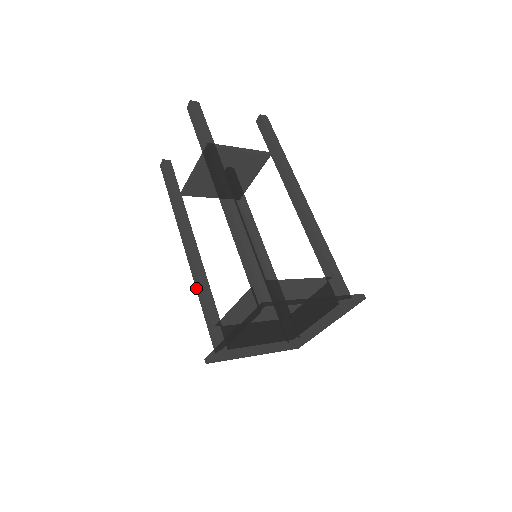
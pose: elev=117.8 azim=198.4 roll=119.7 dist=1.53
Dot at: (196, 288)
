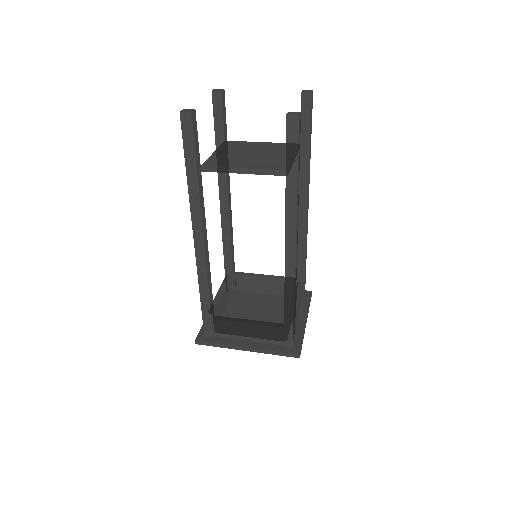
Dot at: (199, 283)
